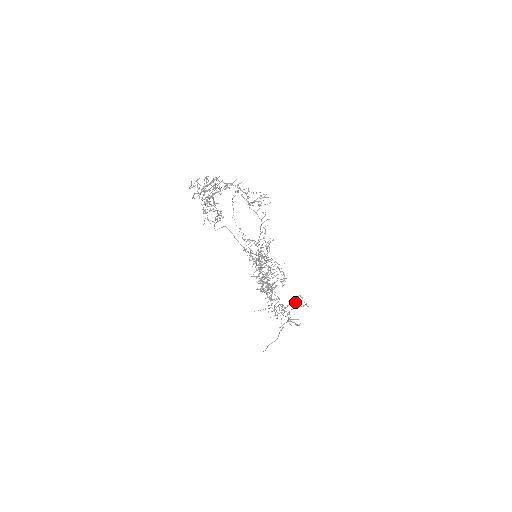
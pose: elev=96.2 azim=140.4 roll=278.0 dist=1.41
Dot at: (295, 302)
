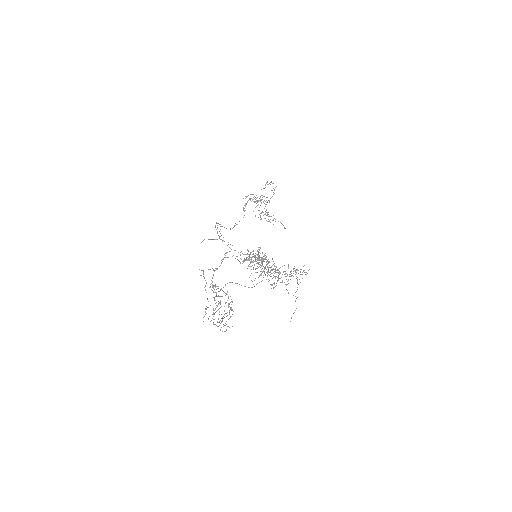
Dot at: occluded
